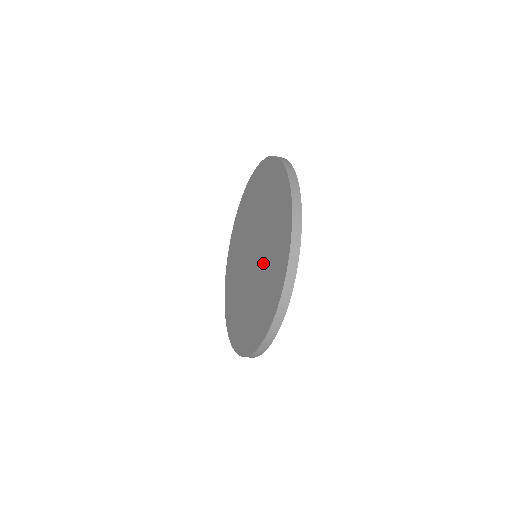
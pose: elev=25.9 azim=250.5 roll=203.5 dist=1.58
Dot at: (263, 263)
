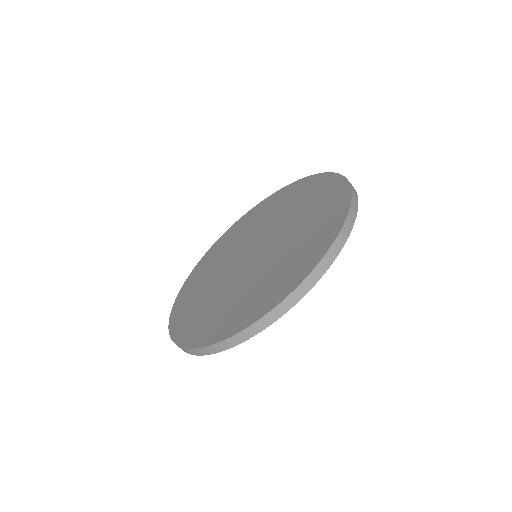
Dot at: (282, 247)
